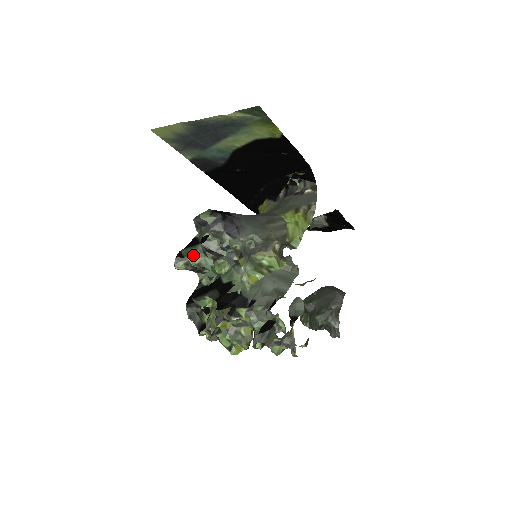
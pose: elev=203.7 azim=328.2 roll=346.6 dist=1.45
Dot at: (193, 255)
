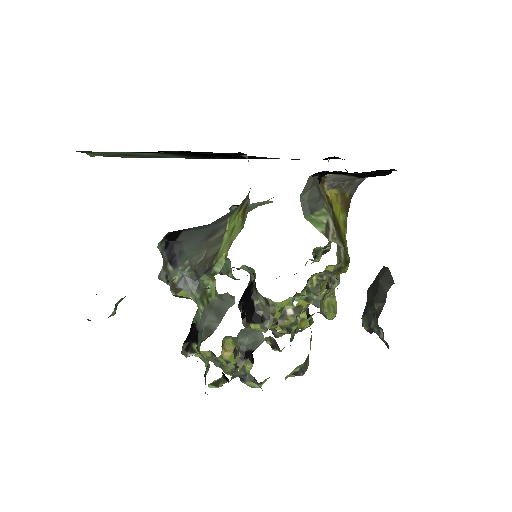
Dot at: occluded
